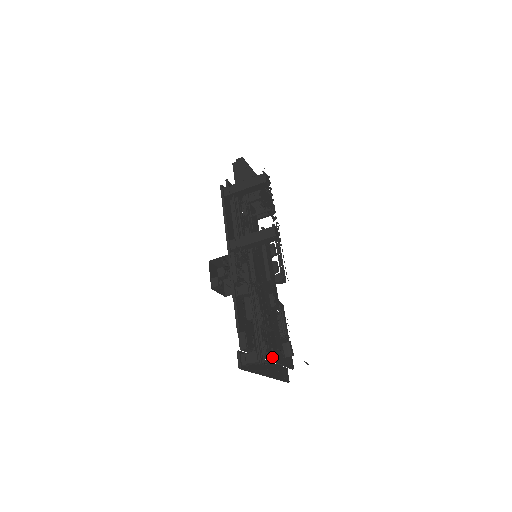
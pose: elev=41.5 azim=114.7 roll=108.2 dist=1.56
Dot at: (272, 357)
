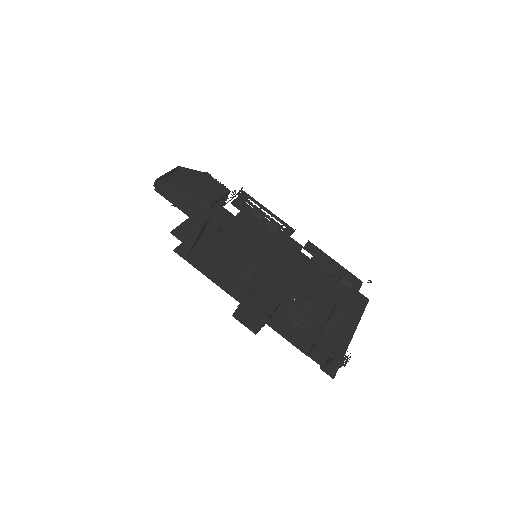
Dot at: (344, 321)
